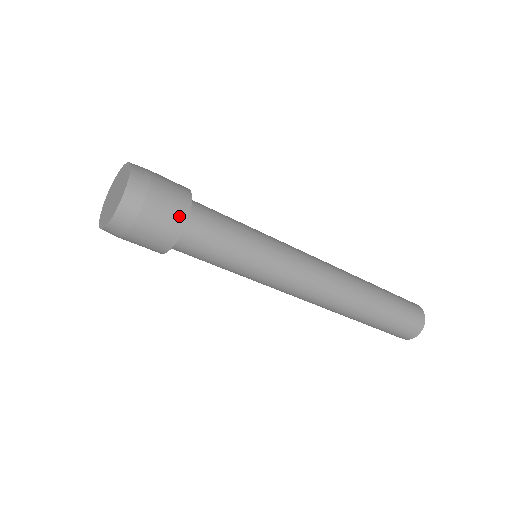
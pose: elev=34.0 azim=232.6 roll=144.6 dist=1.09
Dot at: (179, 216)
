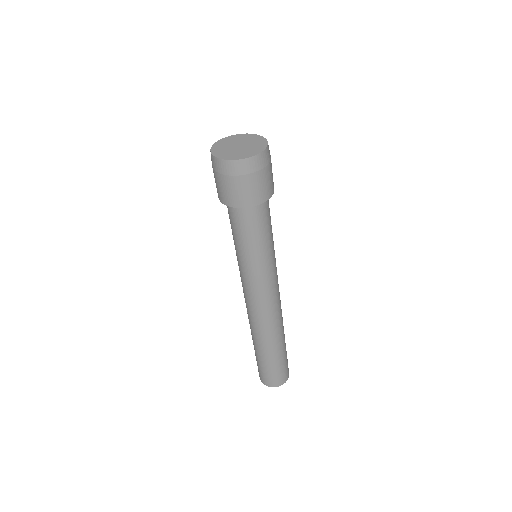
Dot at: (251, 200)
